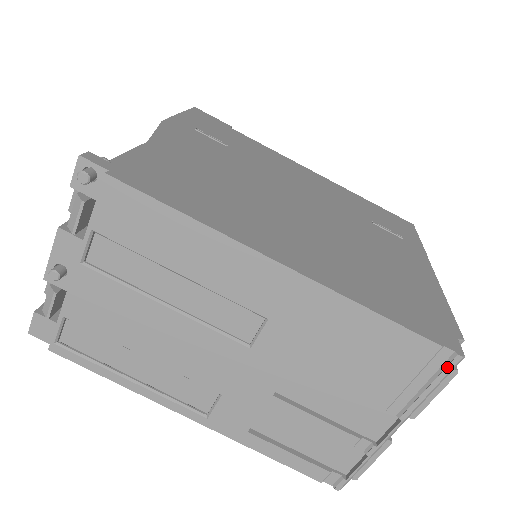
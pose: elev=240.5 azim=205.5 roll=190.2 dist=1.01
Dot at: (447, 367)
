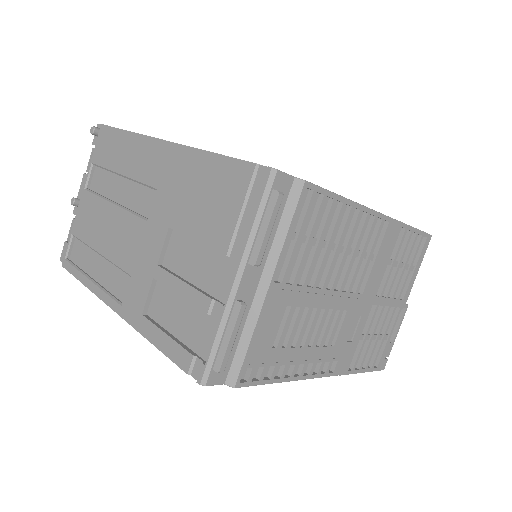
Dot at: (263, 184)
